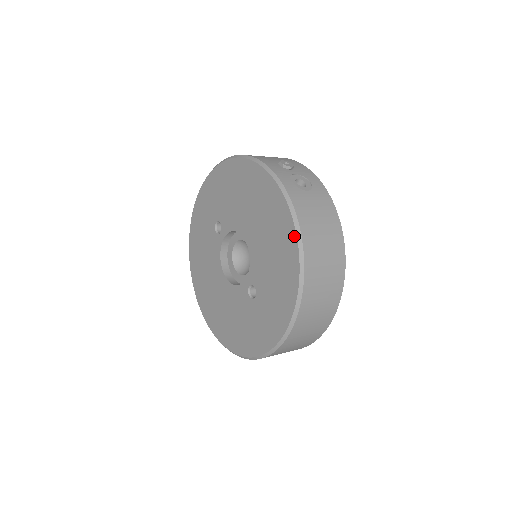
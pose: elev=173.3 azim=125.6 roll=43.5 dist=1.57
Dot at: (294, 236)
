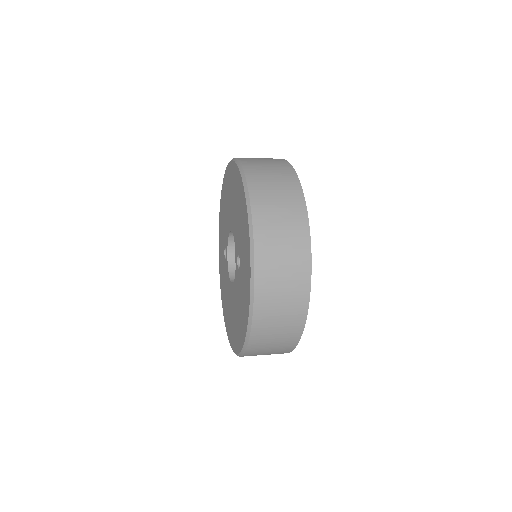
Dot at: (238, 173)
